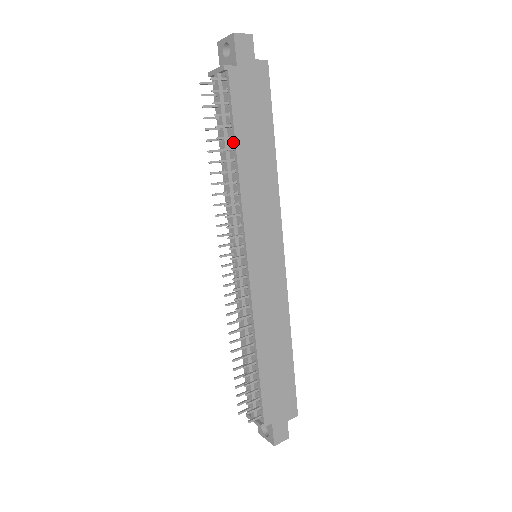
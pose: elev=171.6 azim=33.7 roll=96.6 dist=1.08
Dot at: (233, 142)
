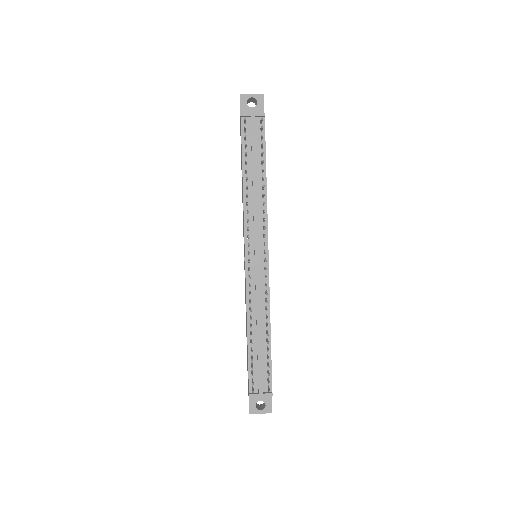
Dot at: (263, 166)
